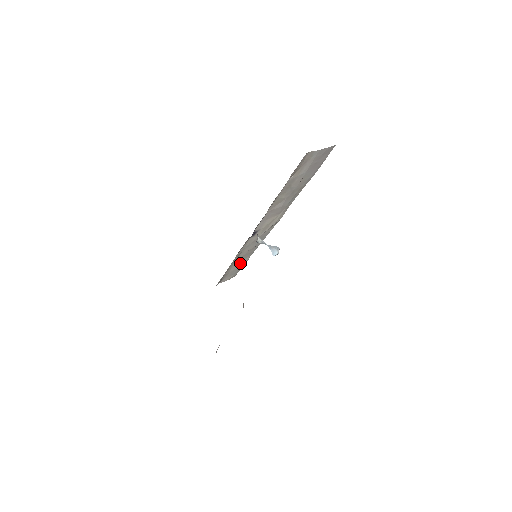
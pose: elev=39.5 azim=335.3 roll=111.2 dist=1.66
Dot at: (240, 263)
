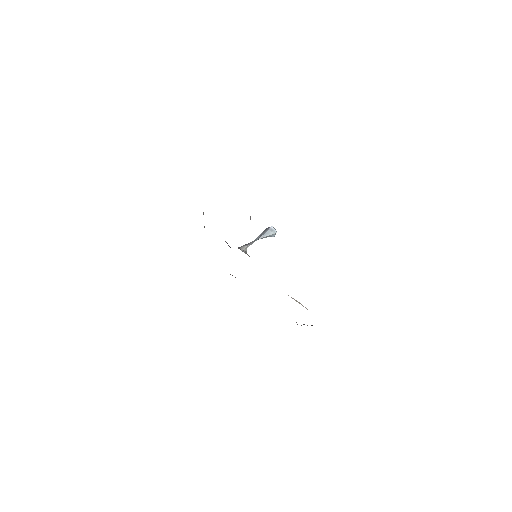
Dot at: occluded
